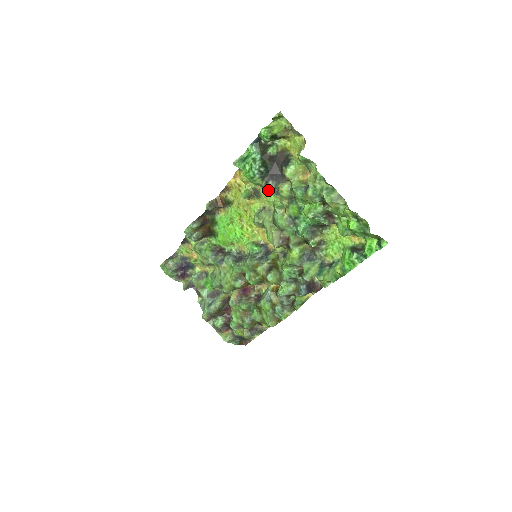
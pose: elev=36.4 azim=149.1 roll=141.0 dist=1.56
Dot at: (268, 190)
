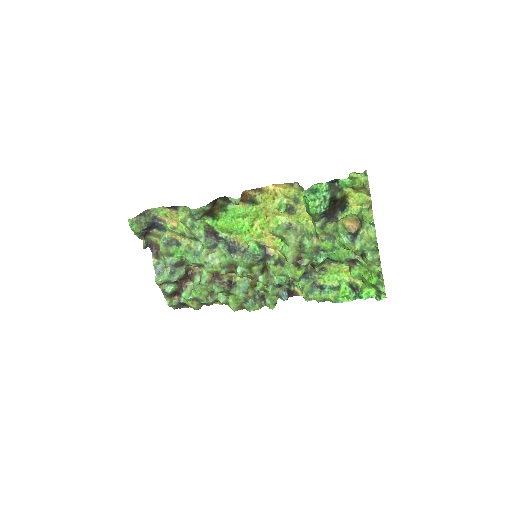
Dot at: (316, 222)
